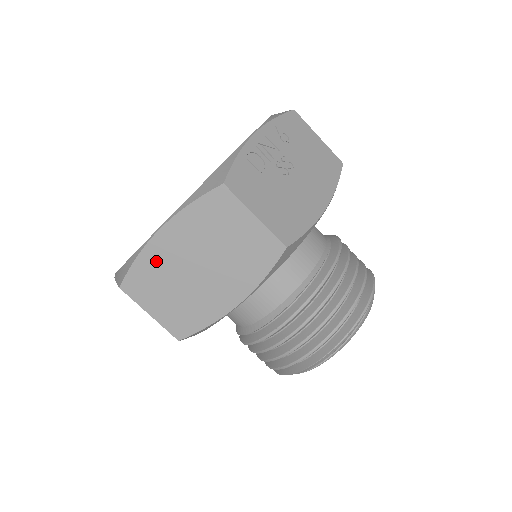
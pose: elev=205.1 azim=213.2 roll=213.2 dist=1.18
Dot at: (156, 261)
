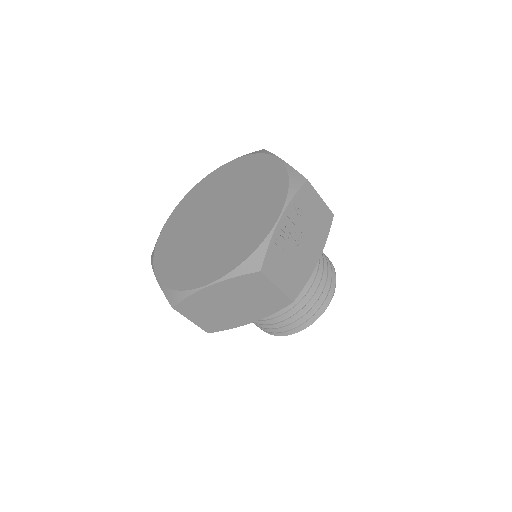
Dot at: (202, 299)
